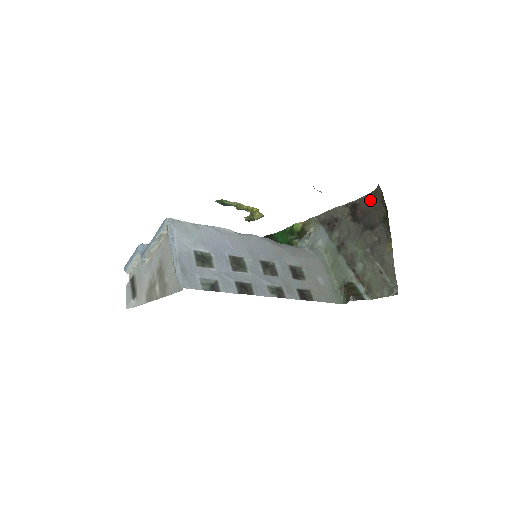
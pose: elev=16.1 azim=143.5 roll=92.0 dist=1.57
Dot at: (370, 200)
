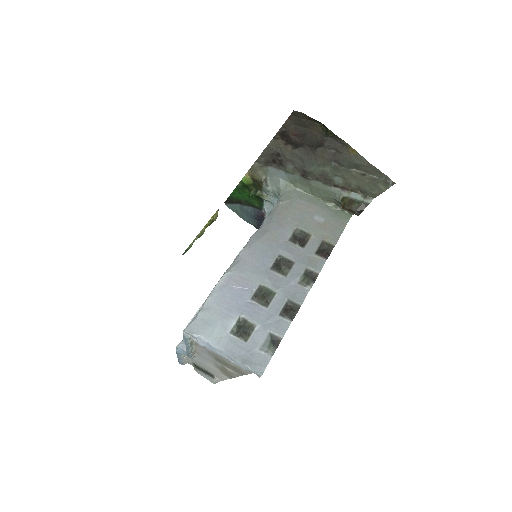
Dot at: (295, 122)
